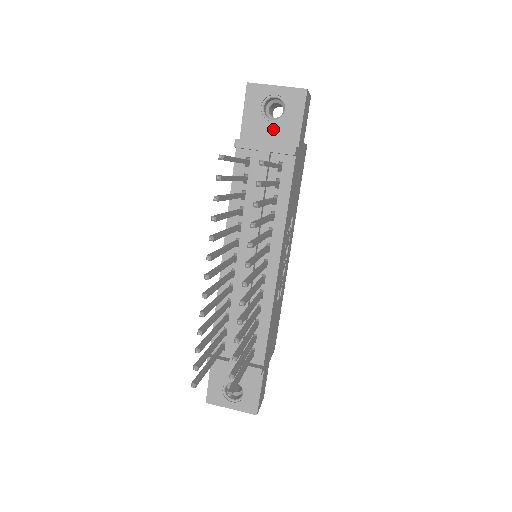
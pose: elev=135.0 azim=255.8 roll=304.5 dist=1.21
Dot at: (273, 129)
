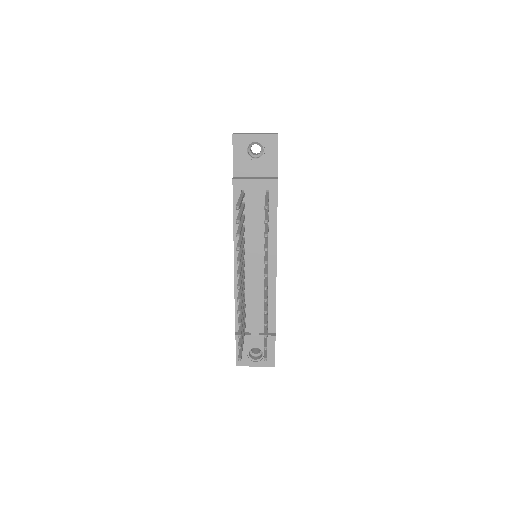
Dot at: (257, 166)
